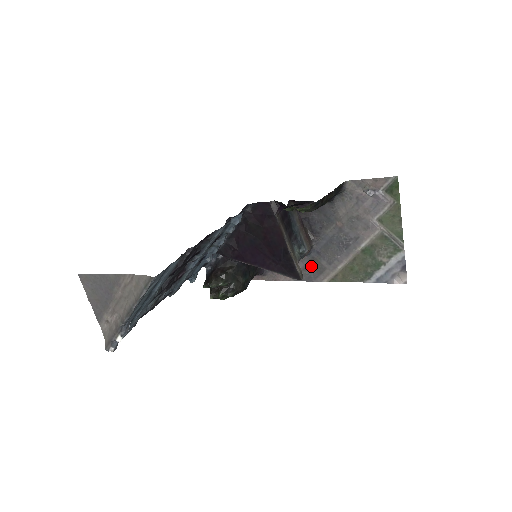
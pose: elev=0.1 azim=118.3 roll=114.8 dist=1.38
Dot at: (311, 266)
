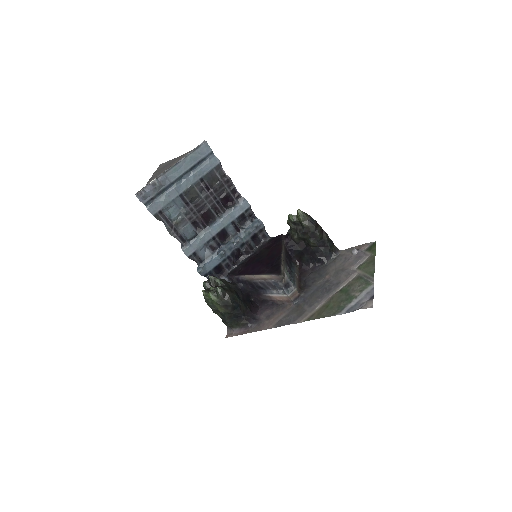
Dot at: (294, 312)
